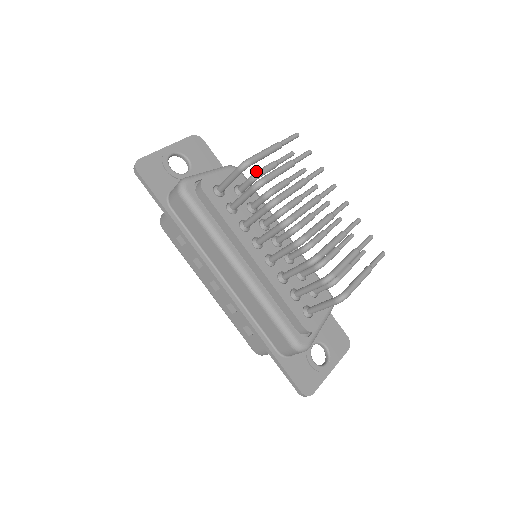
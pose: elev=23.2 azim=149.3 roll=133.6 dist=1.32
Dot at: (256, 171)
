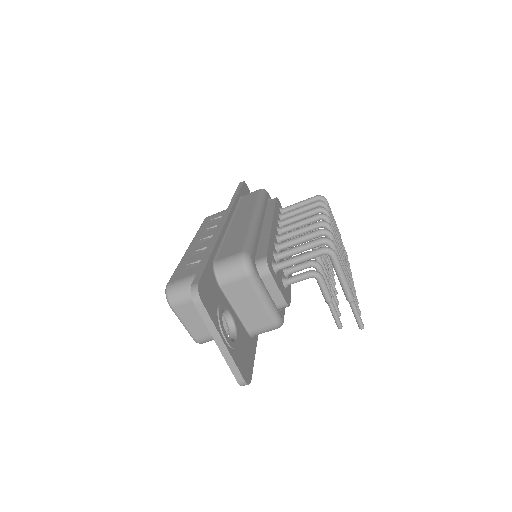
Dot at: occluded
